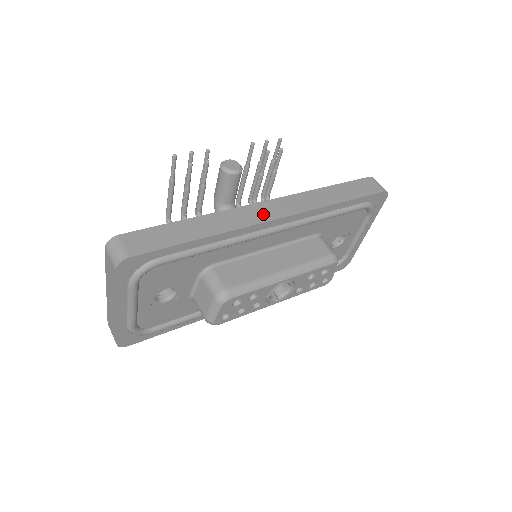
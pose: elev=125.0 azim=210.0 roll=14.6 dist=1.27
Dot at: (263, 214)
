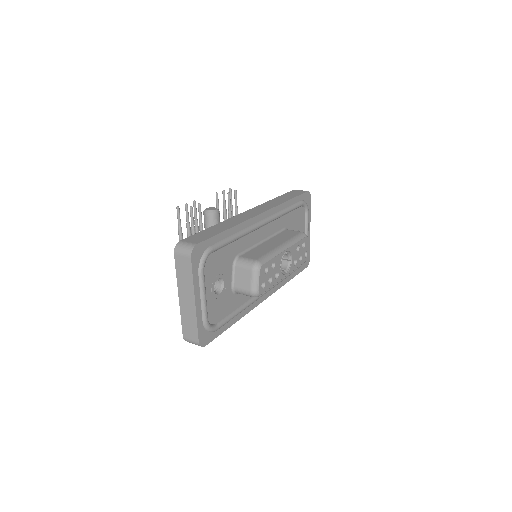
Dot at: (252, 214)
